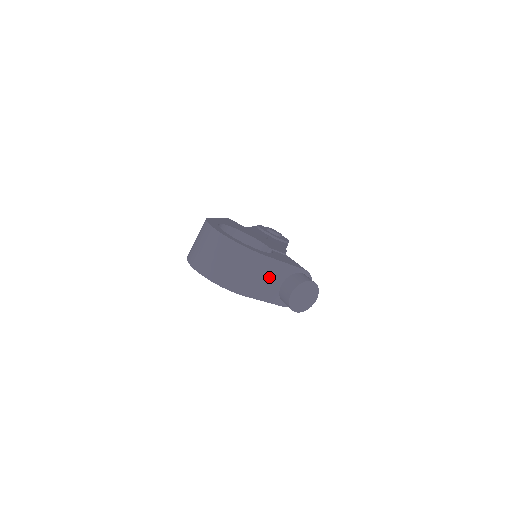
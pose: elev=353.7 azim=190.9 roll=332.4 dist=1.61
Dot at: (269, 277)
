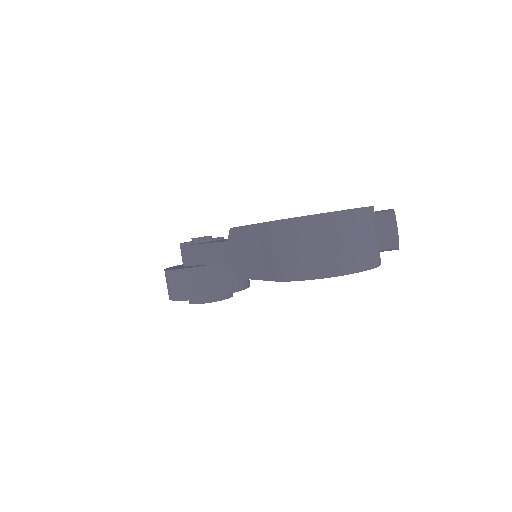
Dot at: occluded
